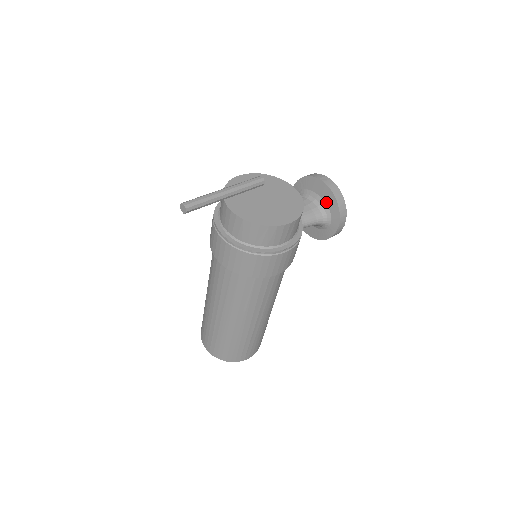
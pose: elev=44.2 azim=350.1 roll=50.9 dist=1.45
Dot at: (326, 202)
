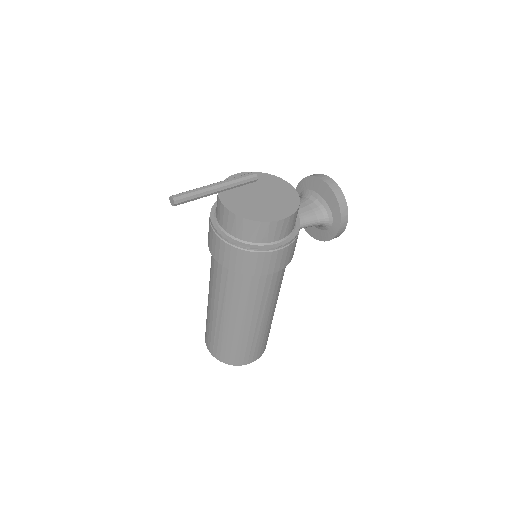
Dot at: (327, 202)
